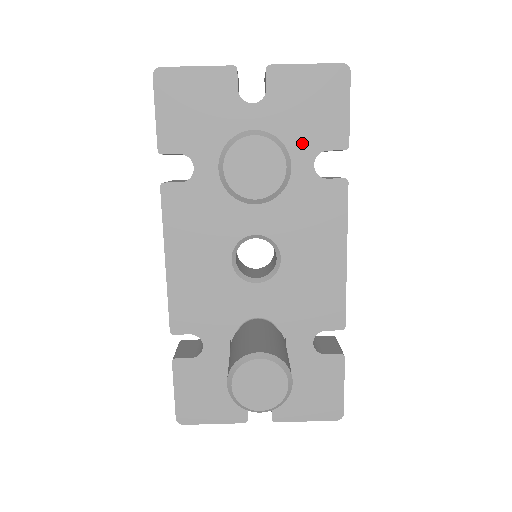
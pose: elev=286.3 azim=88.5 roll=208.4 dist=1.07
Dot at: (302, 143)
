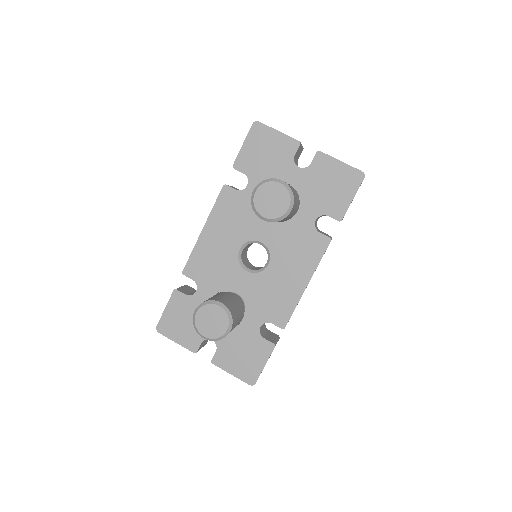
Dot at: (315, 204)
